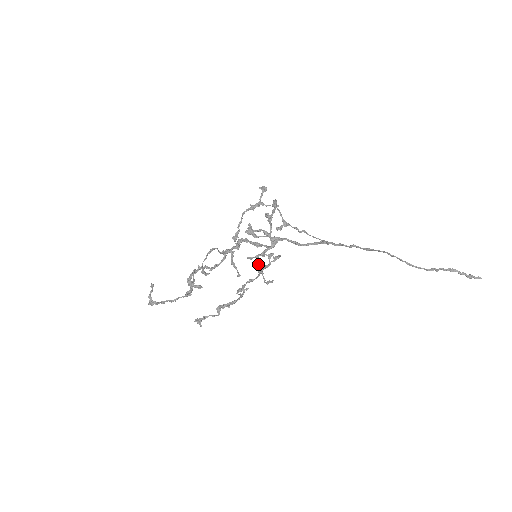
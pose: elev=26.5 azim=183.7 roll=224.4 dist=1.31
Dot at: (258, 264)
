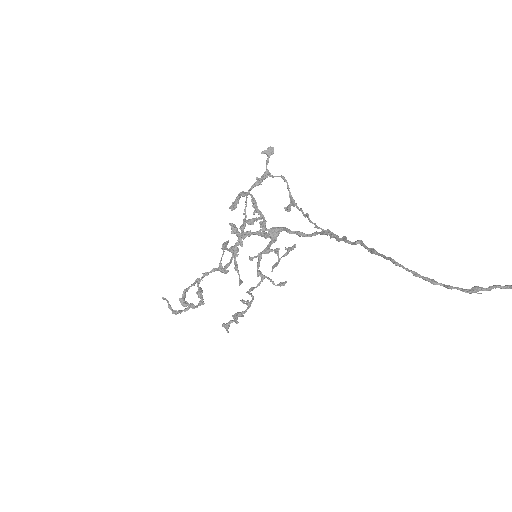
Dot at: (257, 267)
